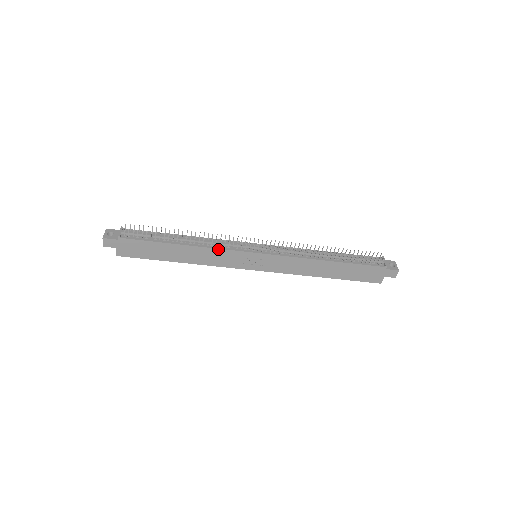
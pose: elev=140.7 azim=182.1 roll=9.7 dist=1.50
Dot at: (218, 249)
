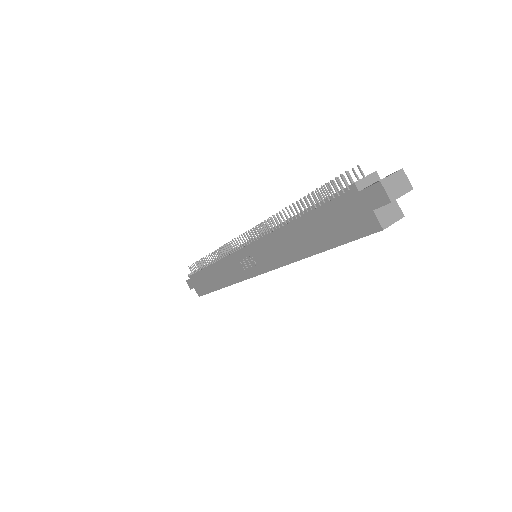
Dot at: (223, 259)
